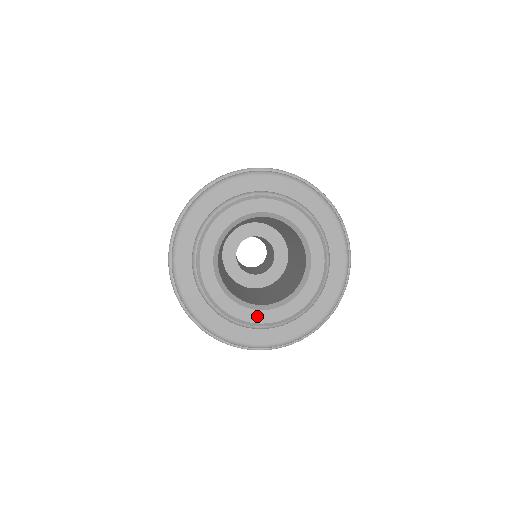
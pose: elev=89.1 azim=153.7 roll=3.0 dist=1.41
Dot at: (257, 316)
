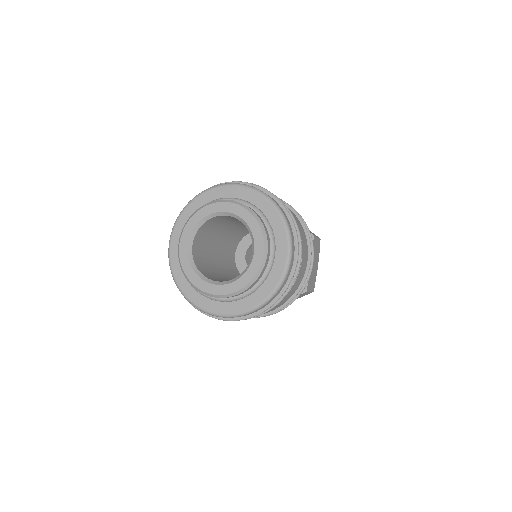
Dot at: (246, 278)
